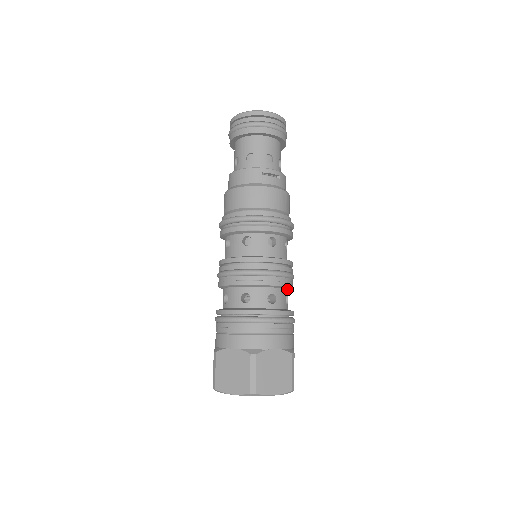
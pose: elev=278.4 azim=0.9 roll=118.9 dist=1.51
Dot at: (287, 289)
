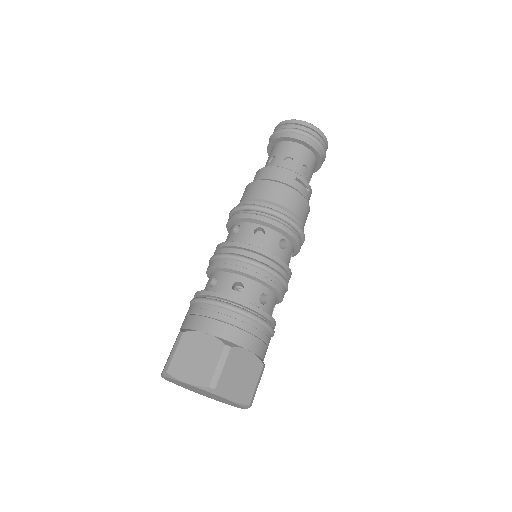
Dot at: (277, 300)
